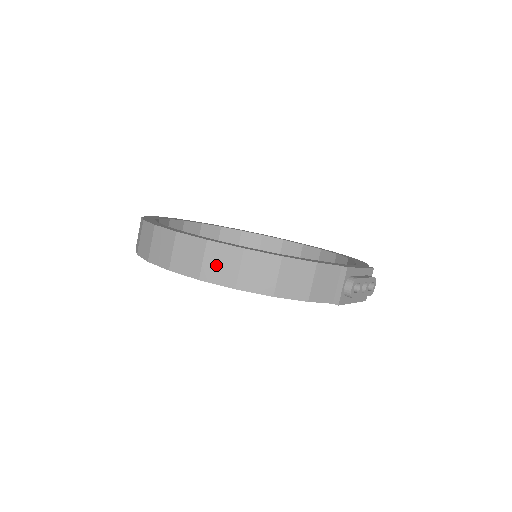
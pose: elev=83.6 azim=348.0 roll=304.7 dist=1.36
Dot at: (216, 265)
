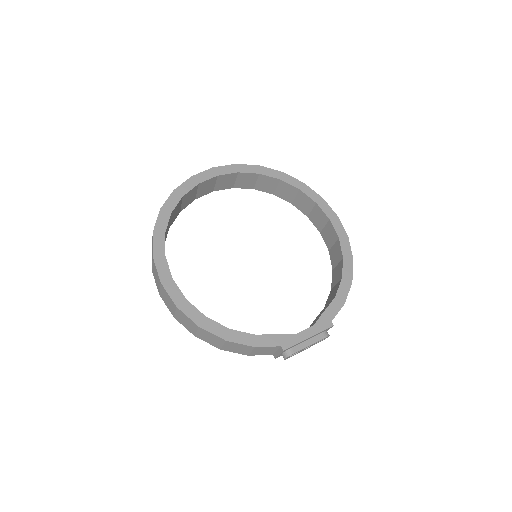
Dot at: (183, 320)
